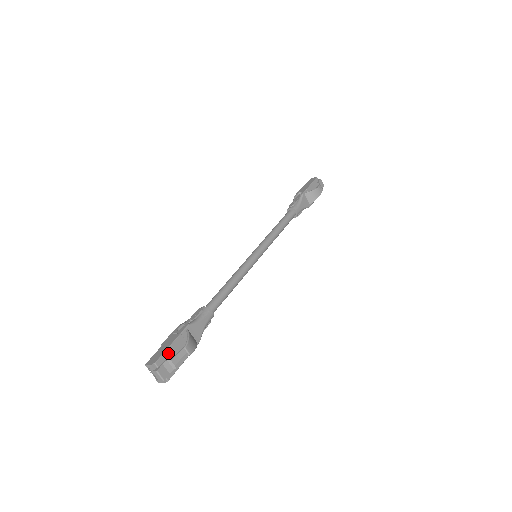
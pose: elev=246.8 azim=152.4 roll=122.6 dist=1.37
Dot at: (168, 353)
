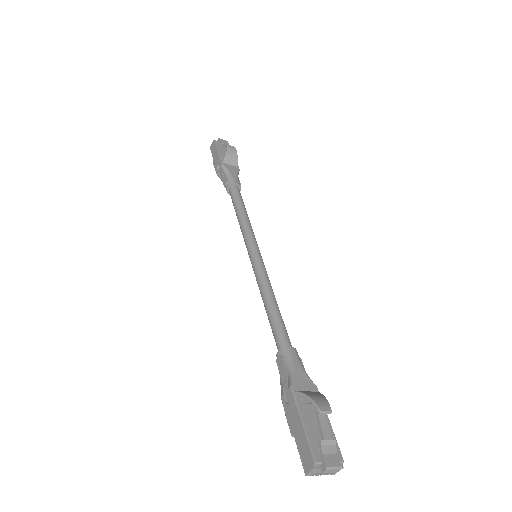
Dot at: (311, 437)
